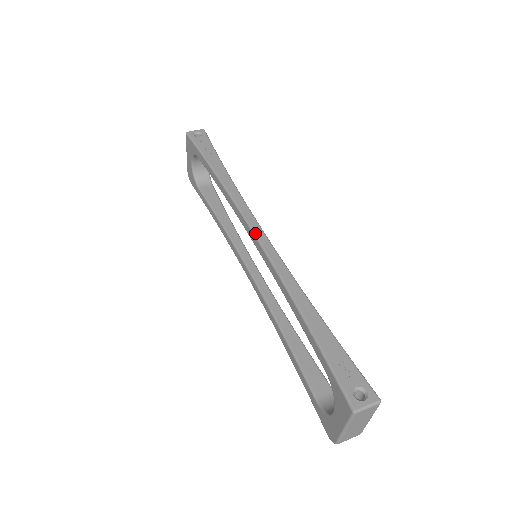
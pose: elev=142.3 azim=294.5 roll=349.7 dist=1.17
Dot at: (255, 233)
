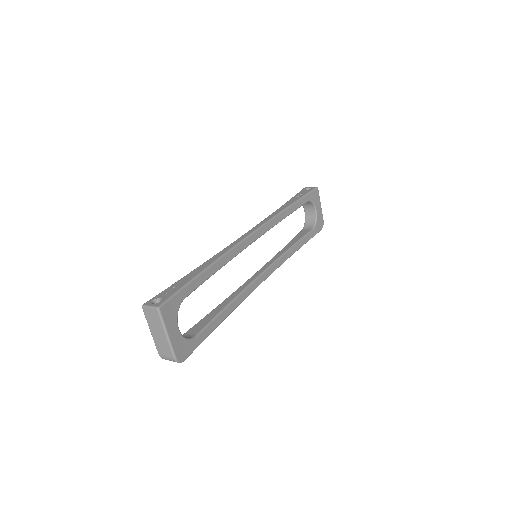
Dot at: (247, 232)
